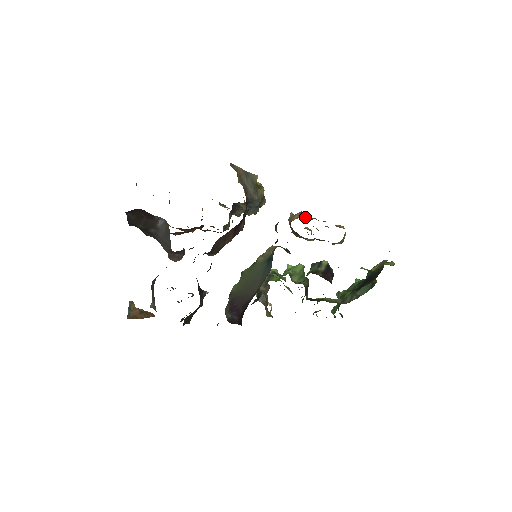
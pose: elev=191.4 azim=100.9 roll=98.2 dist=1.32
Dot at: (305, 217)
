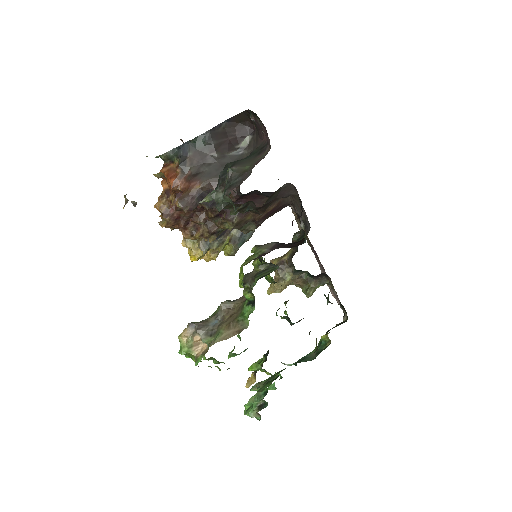
Dot at: occluded
